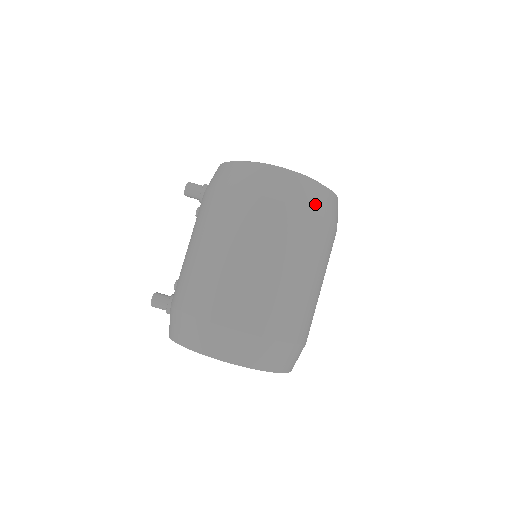
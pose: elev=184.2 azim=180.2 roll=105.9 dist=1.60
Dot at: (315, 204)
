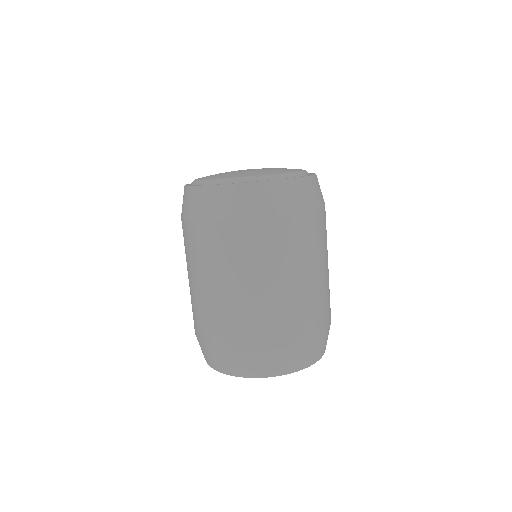
Dot at: (219, 210)
